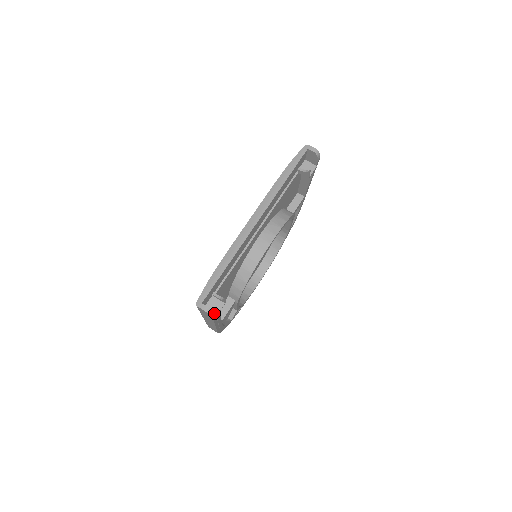
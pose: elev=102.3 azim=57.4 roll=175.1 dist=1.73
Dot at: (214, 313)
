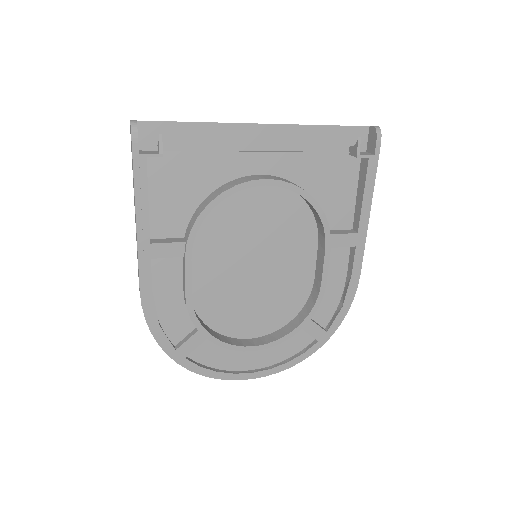
Dot at: (137, 135)
